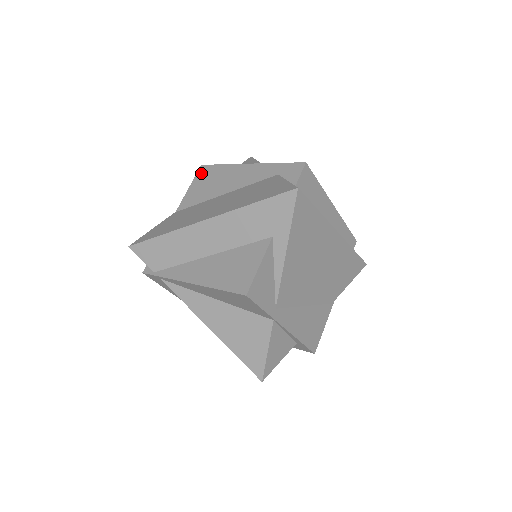
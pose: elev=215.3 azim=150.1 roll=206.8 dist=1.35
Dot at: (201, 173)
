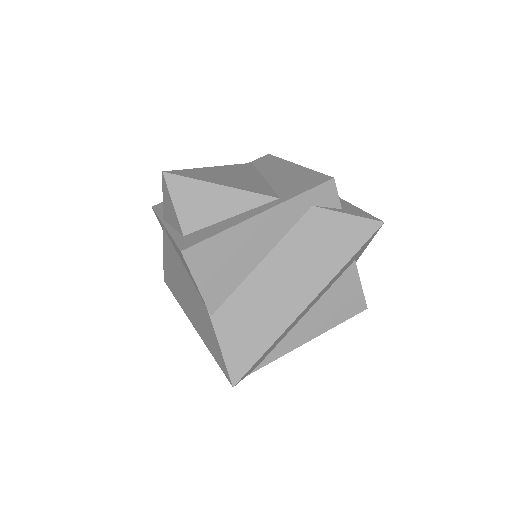
Dot at: (195, 260)
